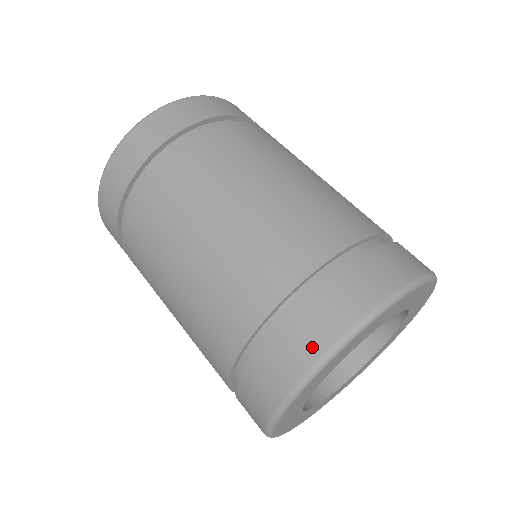
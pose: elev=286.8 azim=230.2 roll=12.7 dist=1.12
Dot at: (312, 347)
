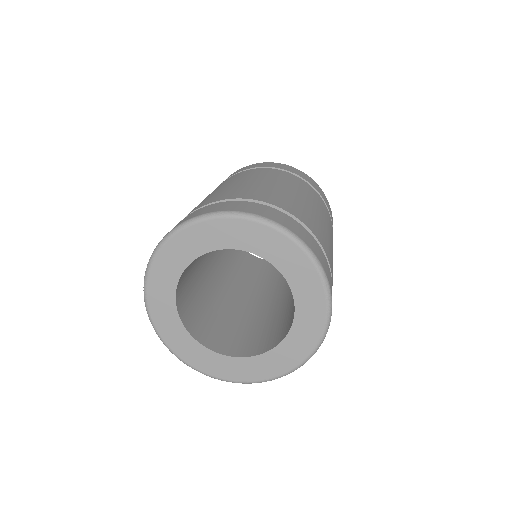
Dot at: (207, 211)
